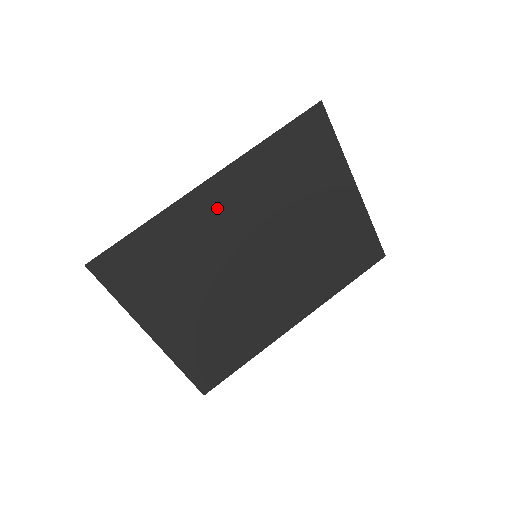
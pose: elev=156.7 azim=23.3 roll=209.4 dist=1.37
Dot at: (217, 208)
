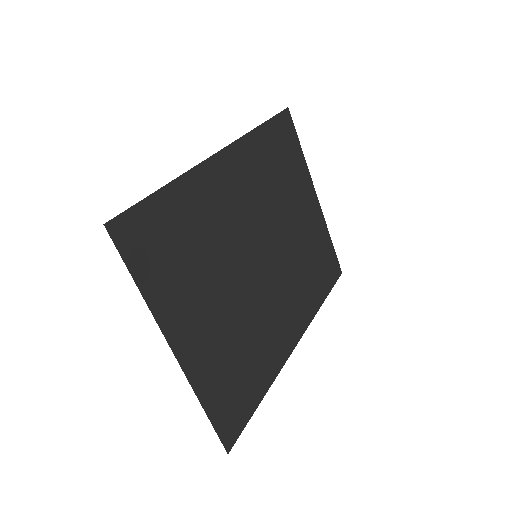
Dot at: (228, 186)
